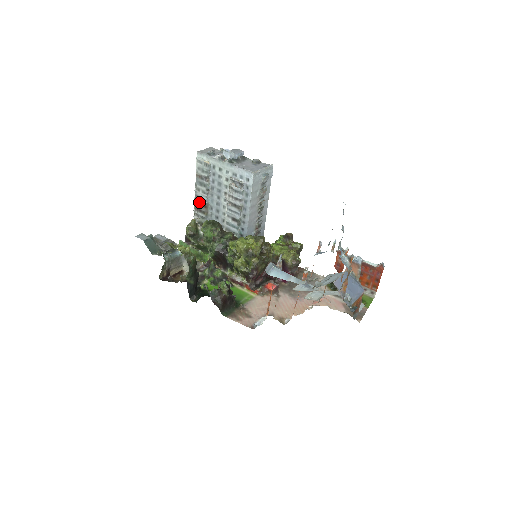
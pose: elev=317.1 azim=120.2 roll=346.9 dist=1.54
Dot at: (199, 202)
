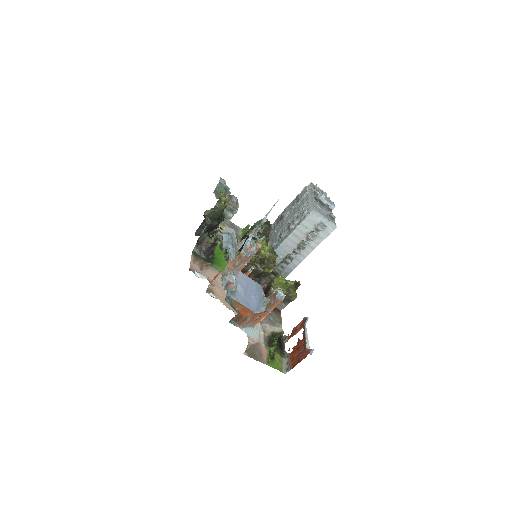
Dot at: (282, 214)
